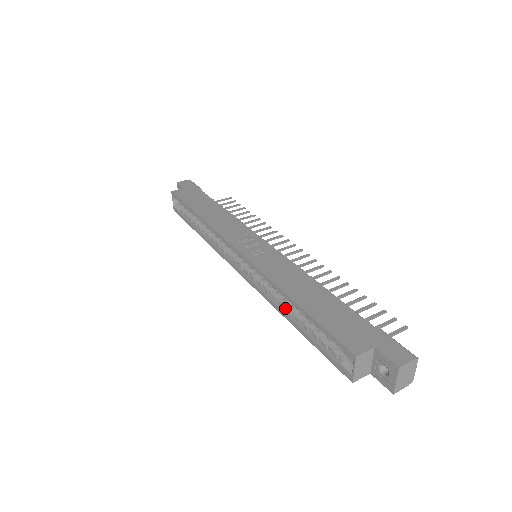
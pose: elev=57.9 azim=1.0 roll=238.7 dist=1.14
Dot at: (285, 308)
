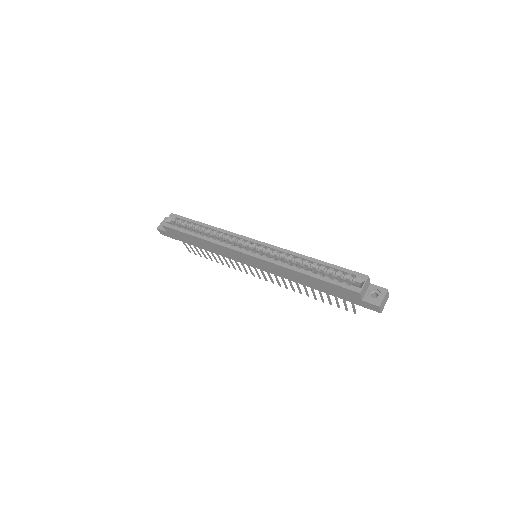
Dot at: (297, 269)
